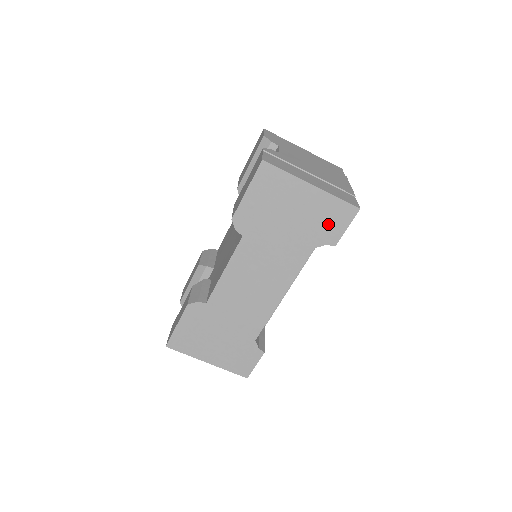
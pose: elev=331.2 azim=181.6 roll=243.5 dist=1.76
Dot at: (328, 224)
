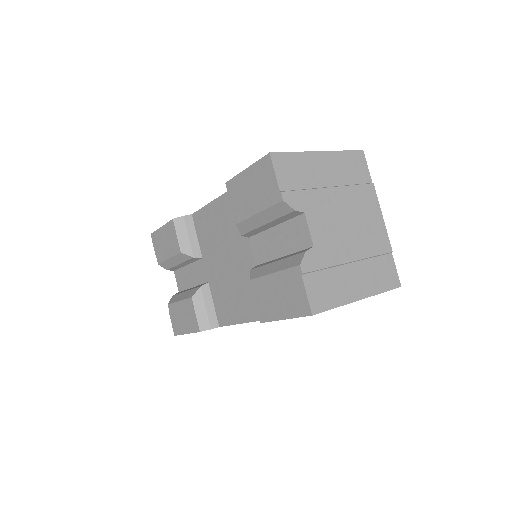
Dot at: occluded
